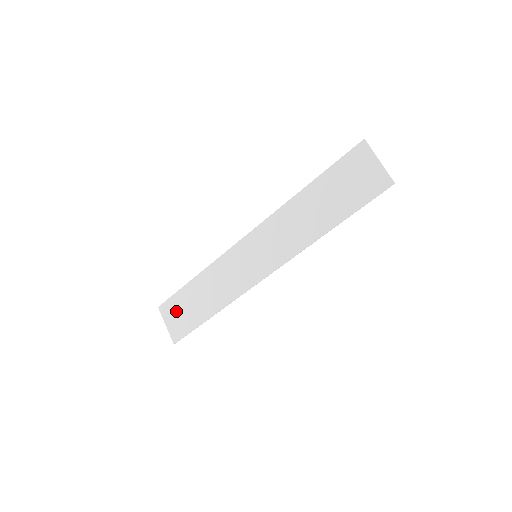
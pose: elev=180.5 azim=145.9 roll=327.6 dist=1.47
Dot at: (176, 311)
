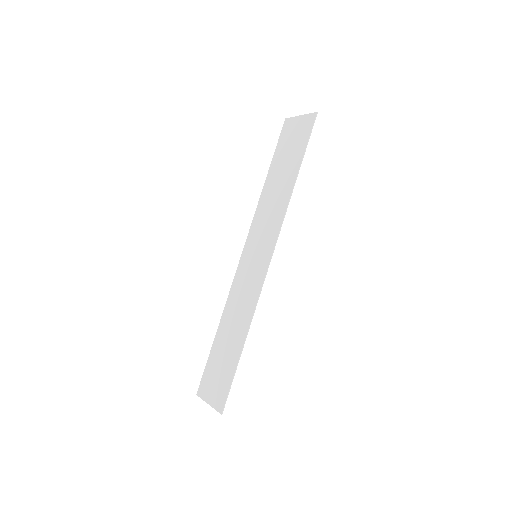
Dot at: (212, 378)
